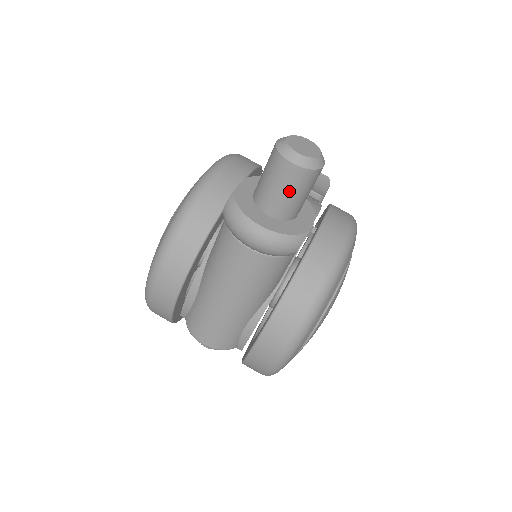
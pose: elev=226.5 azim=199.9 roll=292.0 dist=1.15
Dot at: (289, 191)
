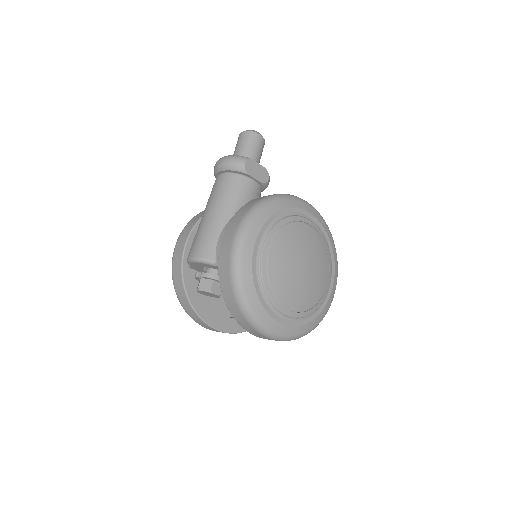
Dot at: (242, 144)
